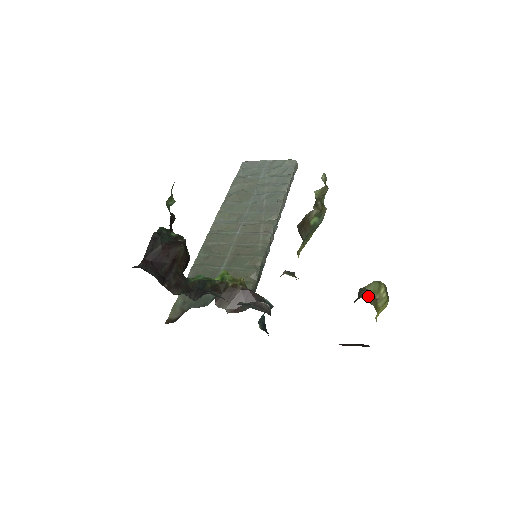
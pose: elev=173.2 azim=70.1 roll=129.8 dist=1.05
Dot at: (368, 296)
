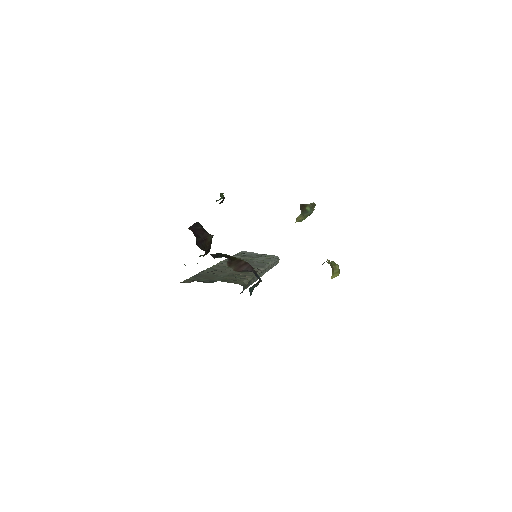
Dot at: (329, 261)
